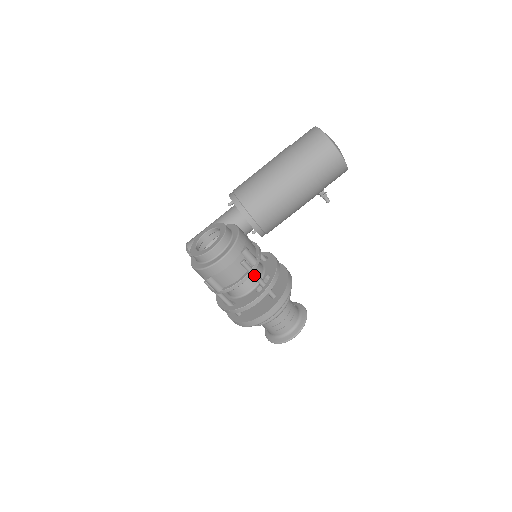
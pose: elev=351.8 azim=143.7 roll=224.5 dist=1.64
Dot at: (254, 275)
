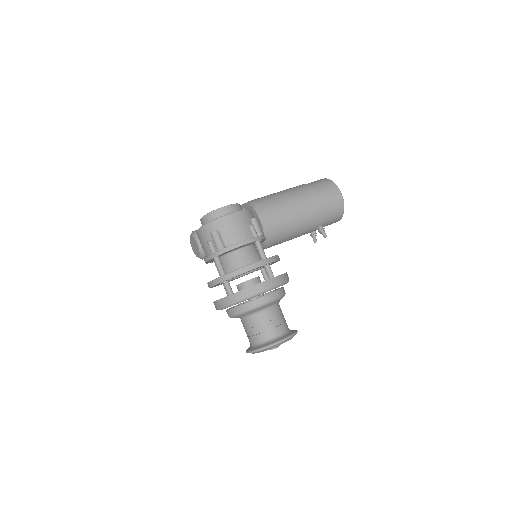
Dot at: (259, 243)
